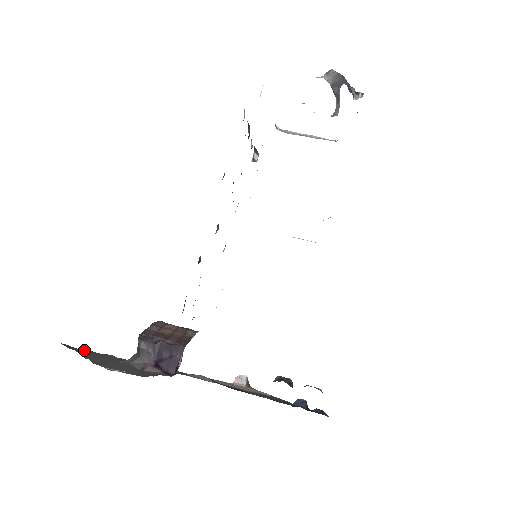
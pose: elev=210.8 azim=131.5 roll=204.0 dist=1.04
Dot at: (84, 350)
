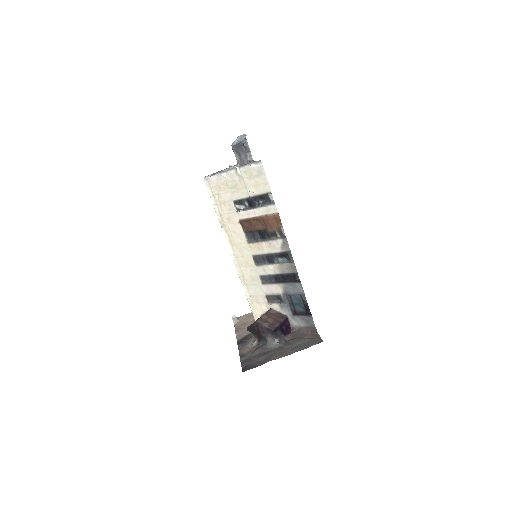
Dot at: (243, 365)
